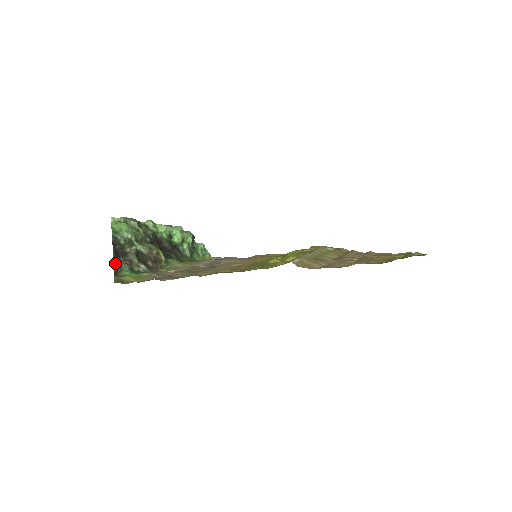
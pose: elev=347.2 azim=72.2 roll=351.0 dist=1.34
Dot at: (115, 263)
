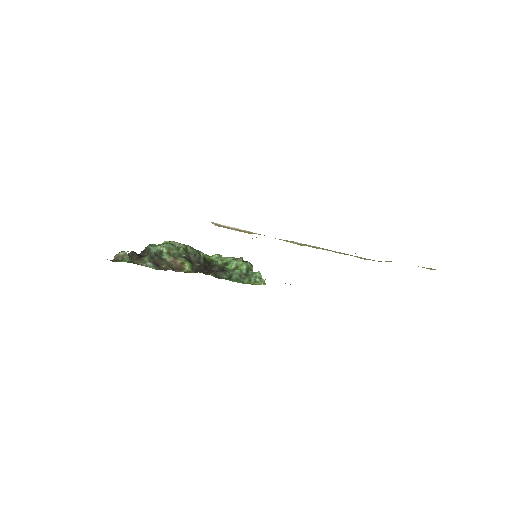
Dot at: (118, 254)
